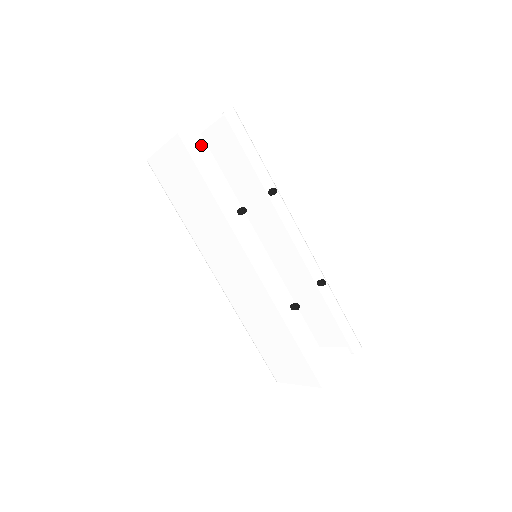
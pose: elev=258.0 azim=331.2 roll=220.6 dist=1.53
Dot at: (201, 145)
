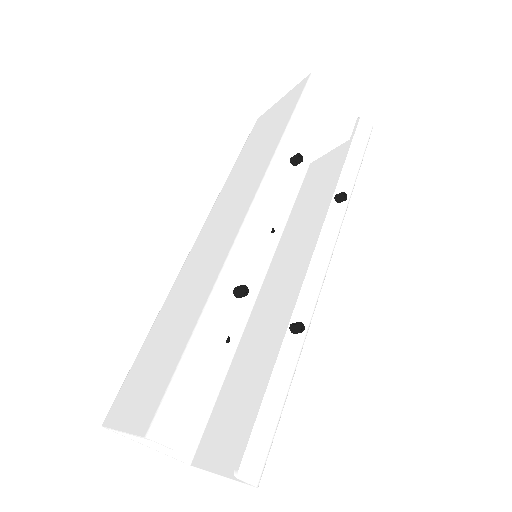
Dot at: (320, 95)
